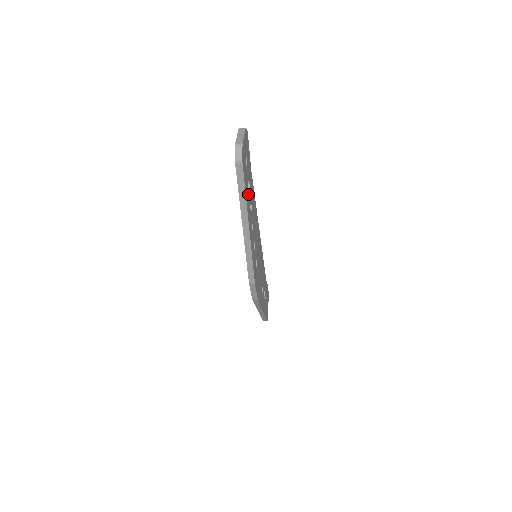
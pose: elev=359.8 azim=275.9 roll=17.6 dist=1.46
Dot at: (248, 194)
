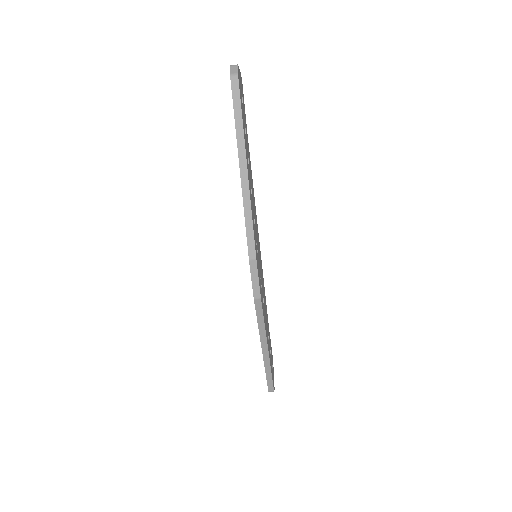
Dot at: (245, 135)
